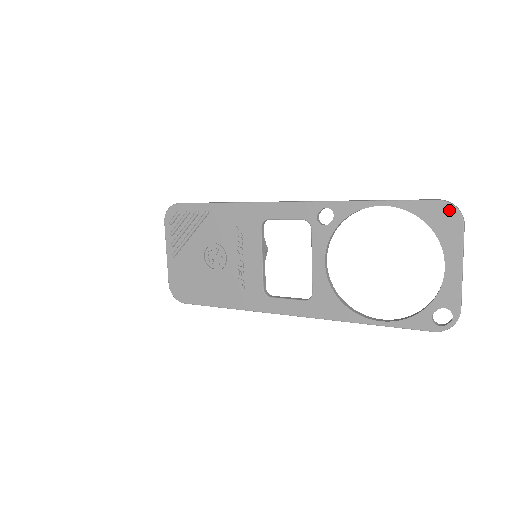
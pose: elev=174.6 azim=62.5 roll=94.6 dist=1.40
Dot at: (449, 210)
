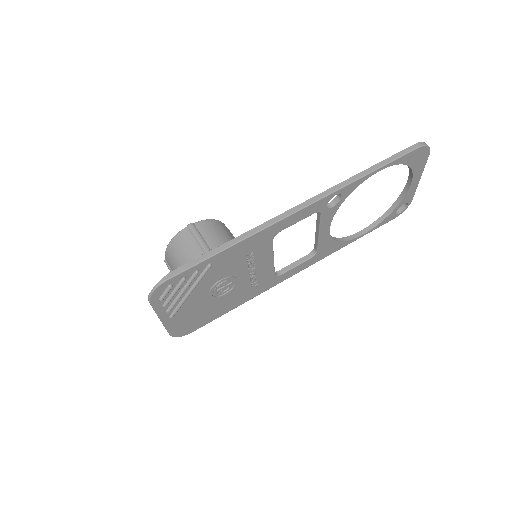
Dot at: (424, 150)
